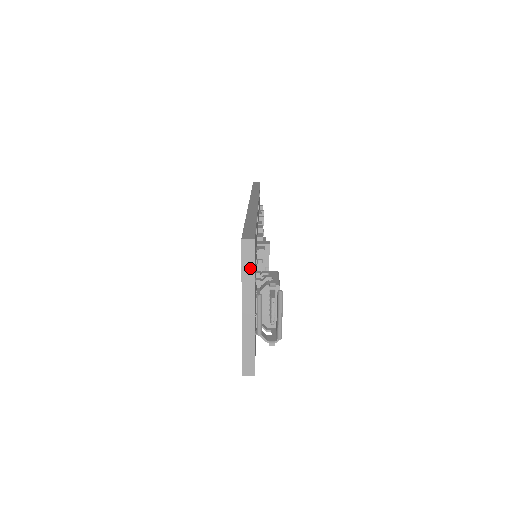
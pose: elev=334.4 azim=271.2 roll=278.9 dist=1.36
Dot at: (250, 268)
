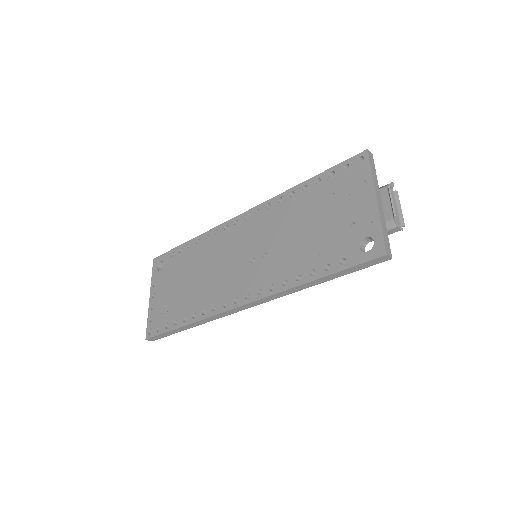
Dot at: (374, 171)
